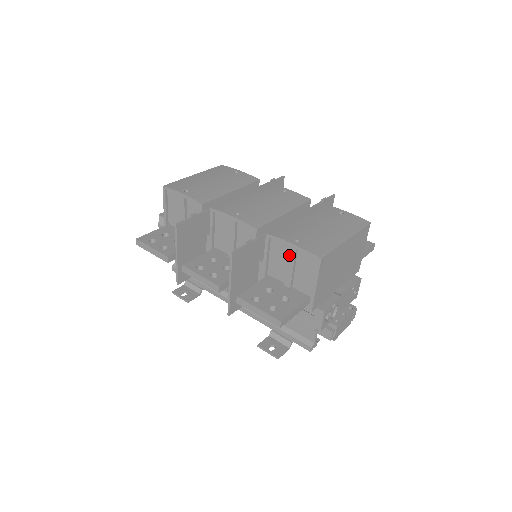
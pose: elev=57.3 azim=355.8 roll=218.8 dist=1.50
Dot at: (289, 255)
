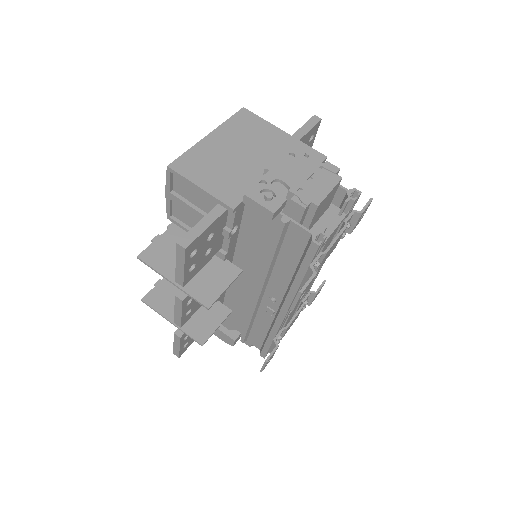
Dot at: (178, 204)
